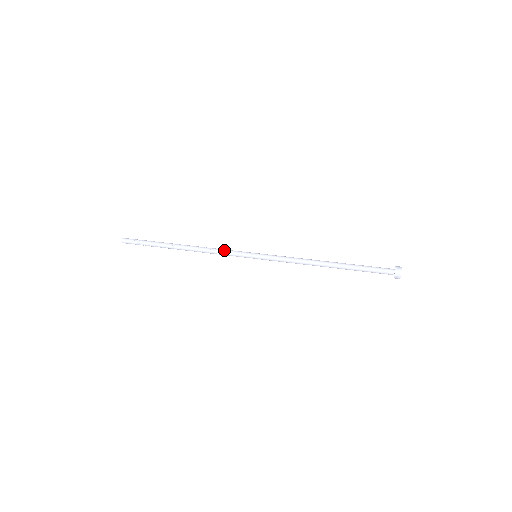
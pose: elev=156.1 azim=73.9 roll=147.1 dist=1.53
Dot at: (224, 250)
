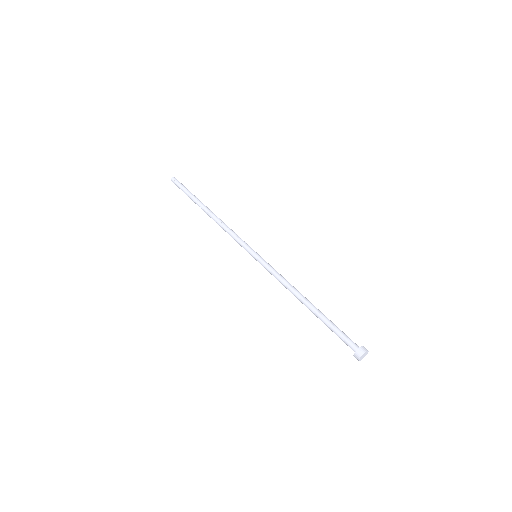
Dot at: (233, 237)
